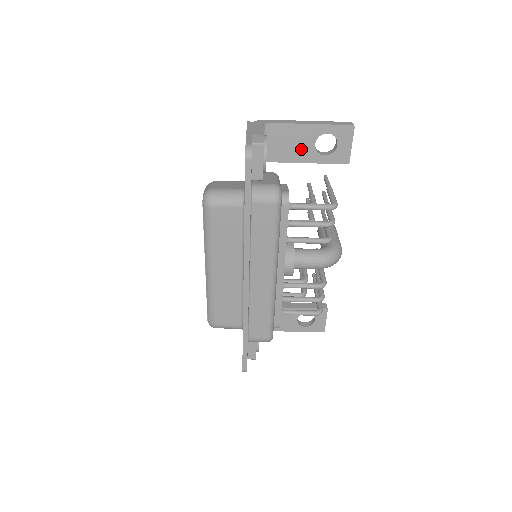
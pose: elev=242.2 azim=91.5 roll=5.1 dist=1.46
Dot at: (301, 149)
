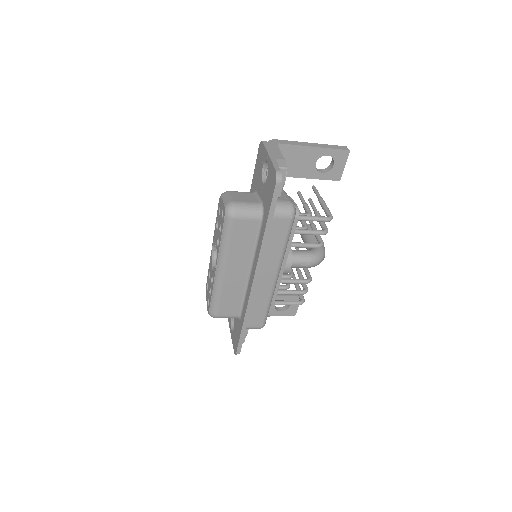
Dot at: (304, 167)
